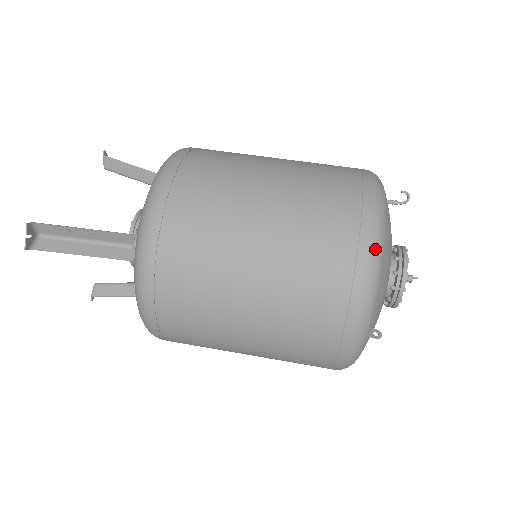
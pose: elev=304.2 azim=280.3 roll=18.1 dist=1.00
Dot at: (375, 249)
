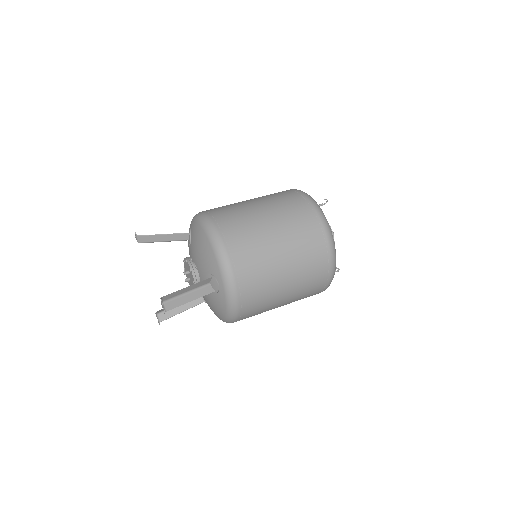
Dot at: (330, 235)
